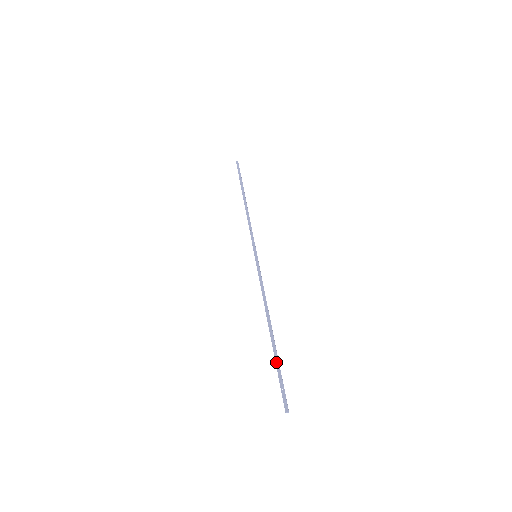
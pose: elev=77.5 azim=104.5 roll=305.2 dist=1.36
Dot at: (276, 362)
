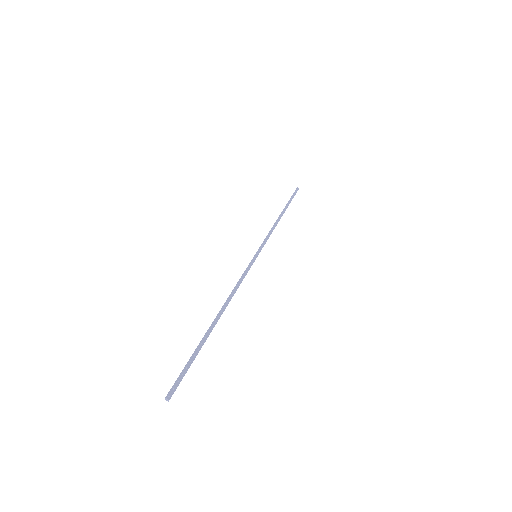
Dot at: (198, 347)
